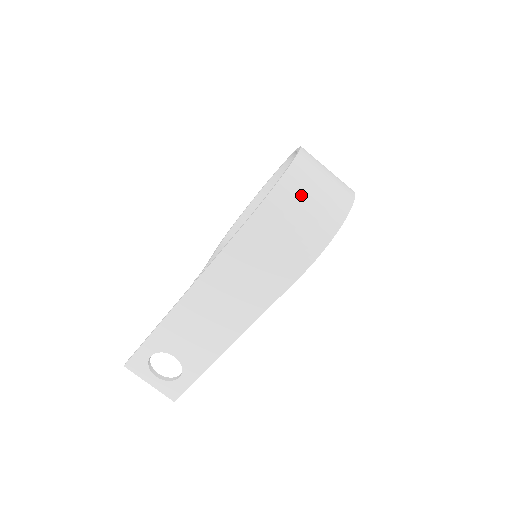
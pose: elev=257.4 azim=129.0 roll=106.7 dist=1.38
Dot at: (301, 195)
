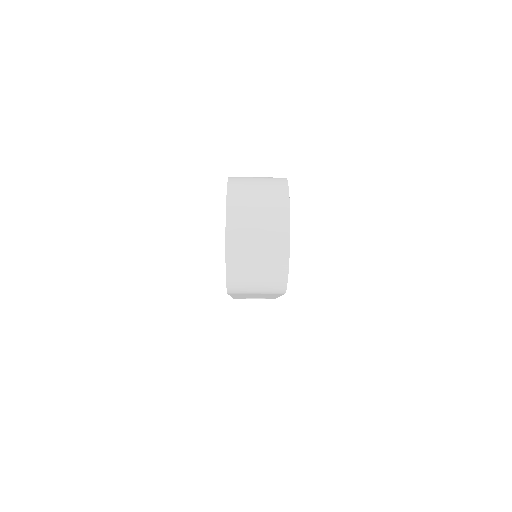
Dot at: (247, 272)
